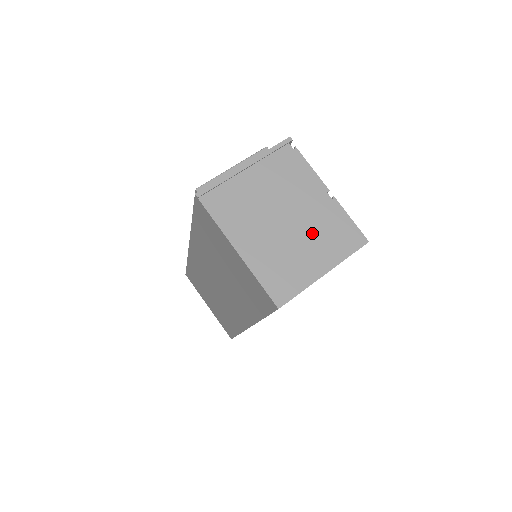
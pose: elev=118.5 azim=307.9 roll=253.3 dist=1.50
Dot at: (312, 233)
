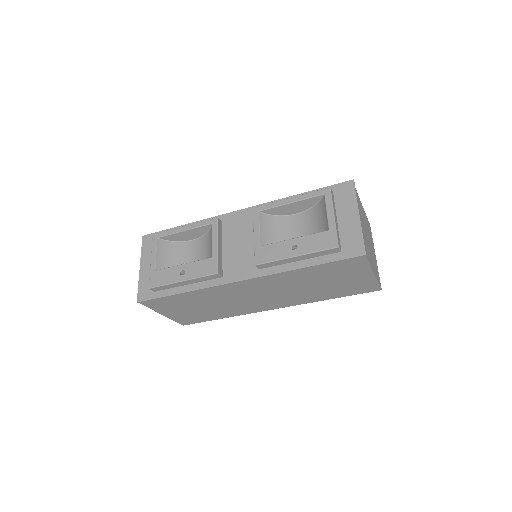
Dot at: occluded
